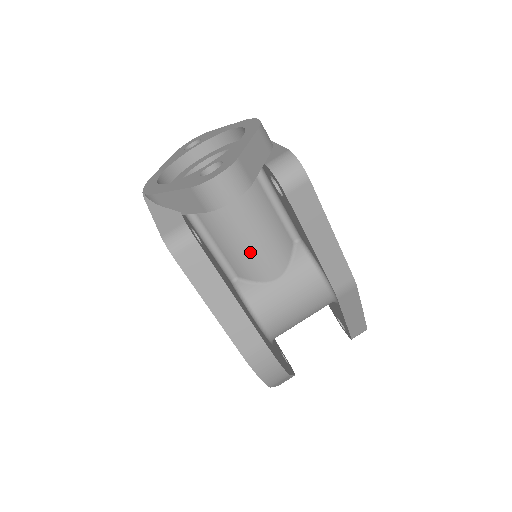
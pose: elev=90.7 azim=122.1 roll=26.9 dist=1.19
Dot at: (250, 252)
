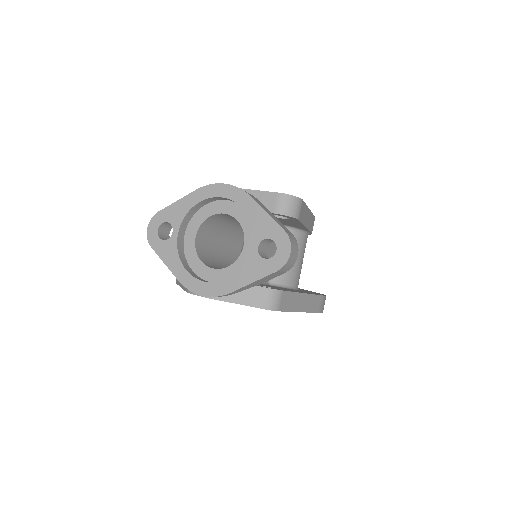
Dot at: occluded
